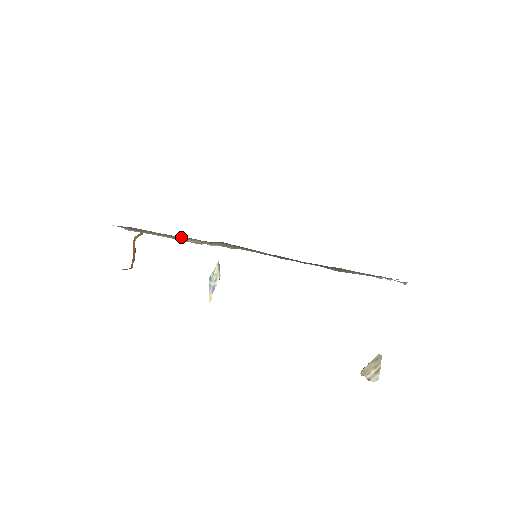
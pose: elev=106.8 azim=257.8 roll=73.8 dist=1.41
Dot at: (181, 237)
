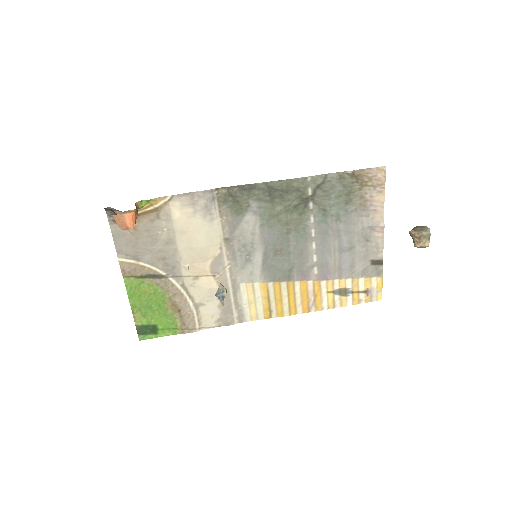
Dot at: (180, 209)
